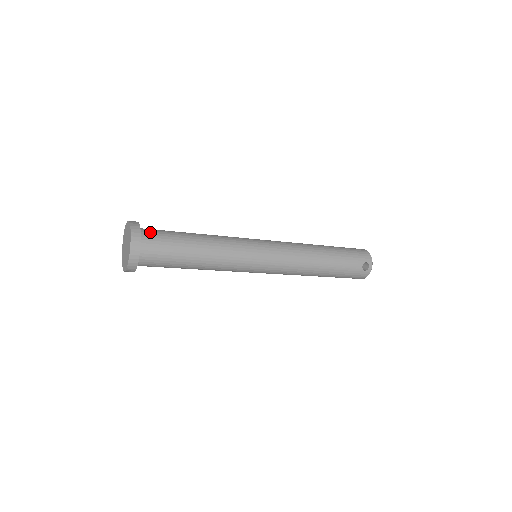
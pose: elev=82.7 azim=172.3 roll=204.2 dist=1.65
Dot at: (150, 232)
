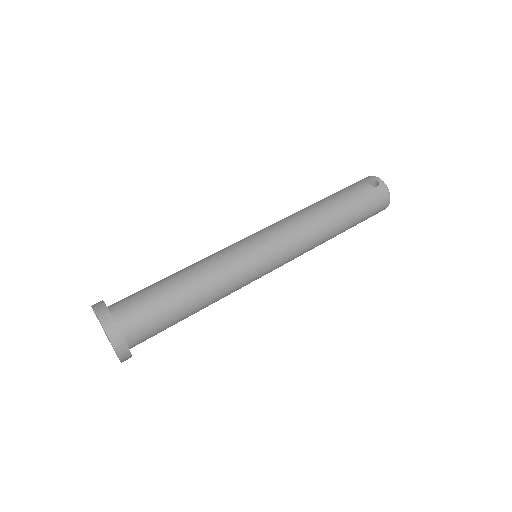
Dot at: occluded
